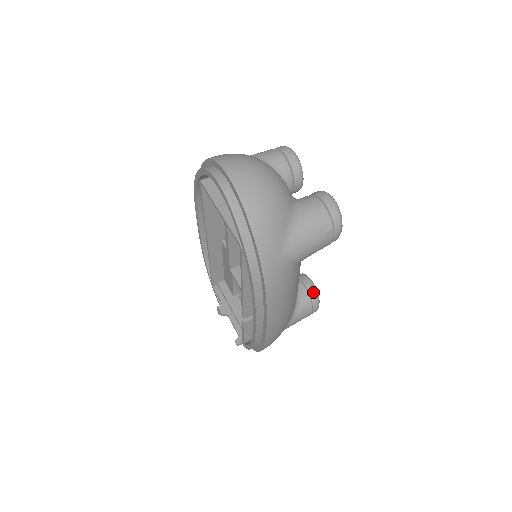
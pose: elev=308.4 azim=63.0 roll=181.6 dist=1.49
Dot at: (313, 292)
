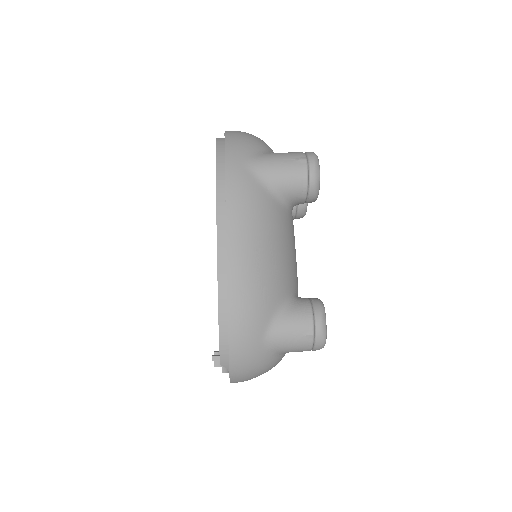
Dot at: (316, 301)
